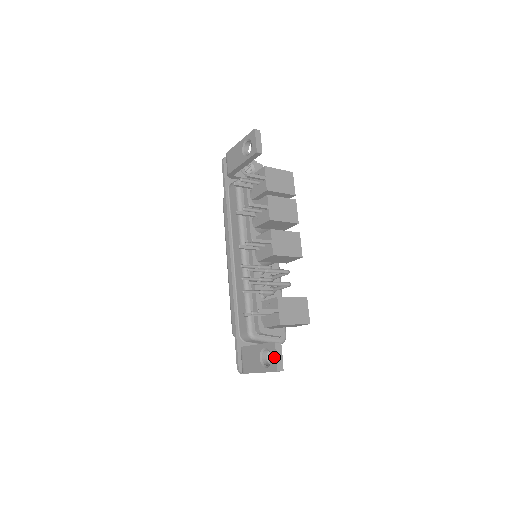
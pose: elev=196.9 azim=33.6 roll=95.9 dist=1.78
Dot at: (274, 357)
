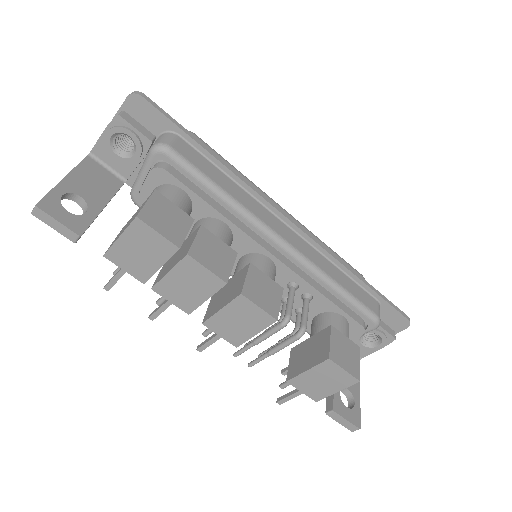
Dot at: (339, 420)
